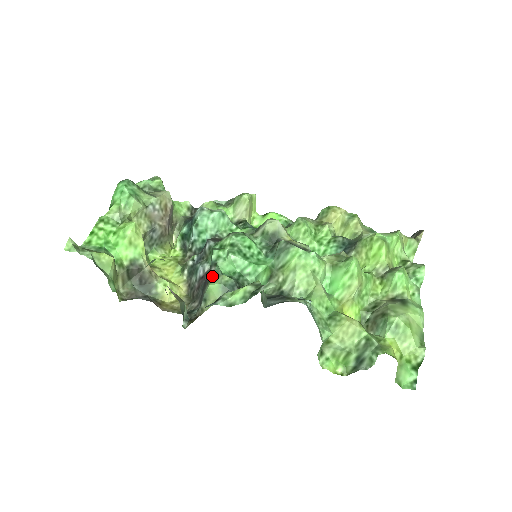
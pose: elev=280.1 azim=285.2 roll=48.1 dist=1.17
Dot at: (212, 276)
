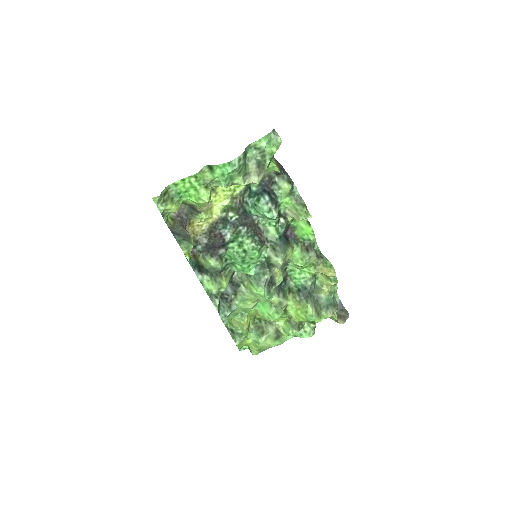
Dot at: (217, 254)
